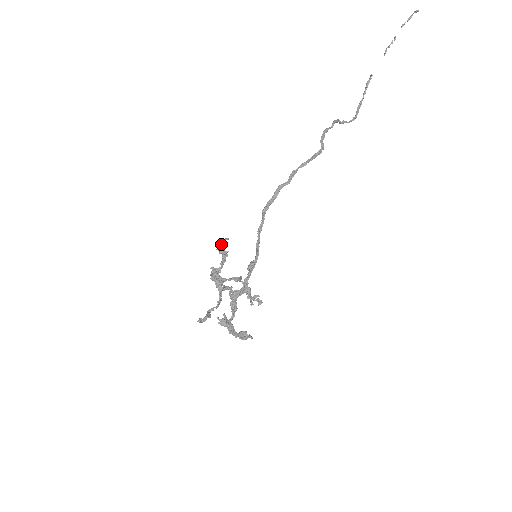
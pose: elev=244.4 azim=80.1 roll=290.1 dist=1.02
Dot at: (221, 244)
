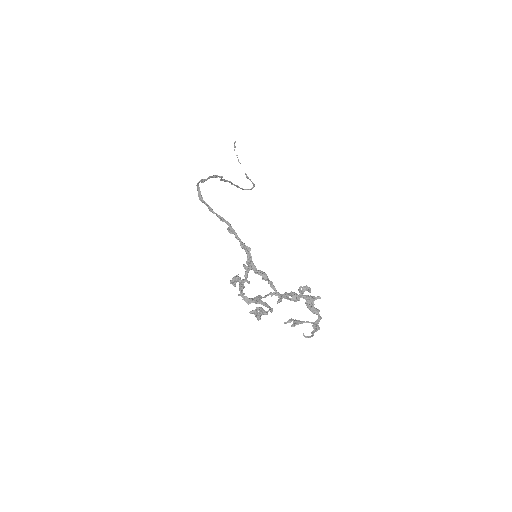
Dot at: occluded
